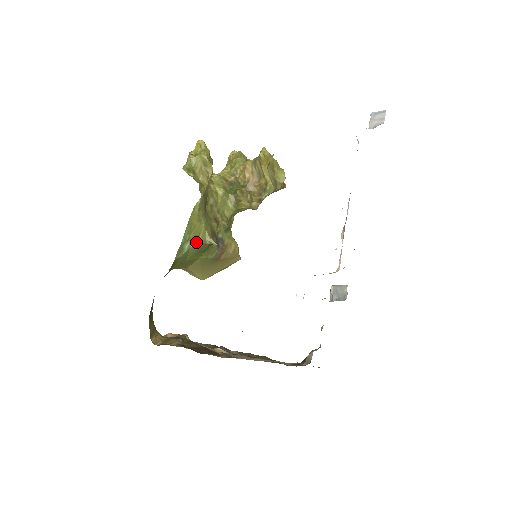
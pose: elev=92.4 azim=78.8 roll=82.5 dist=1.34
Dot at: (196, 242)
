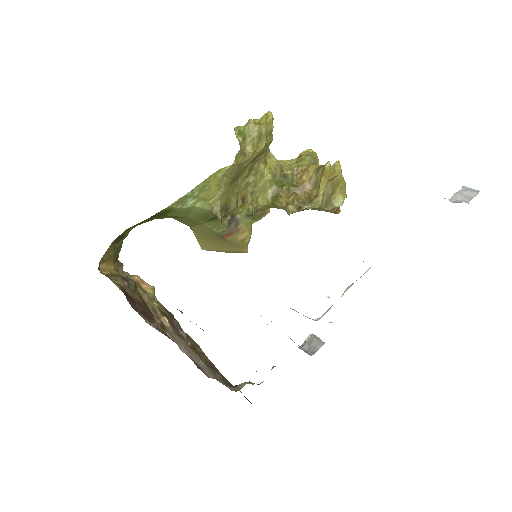
Dot at: (203, 204)
